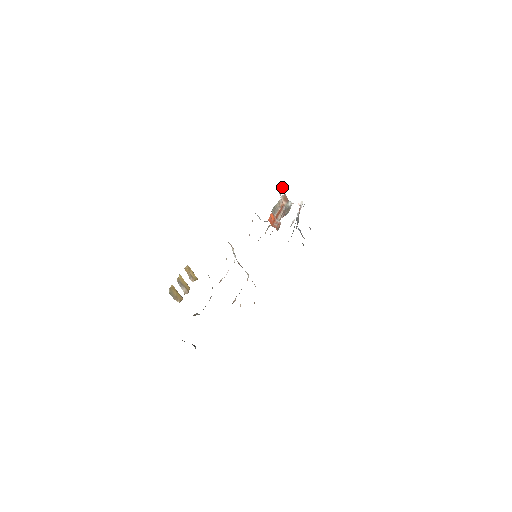
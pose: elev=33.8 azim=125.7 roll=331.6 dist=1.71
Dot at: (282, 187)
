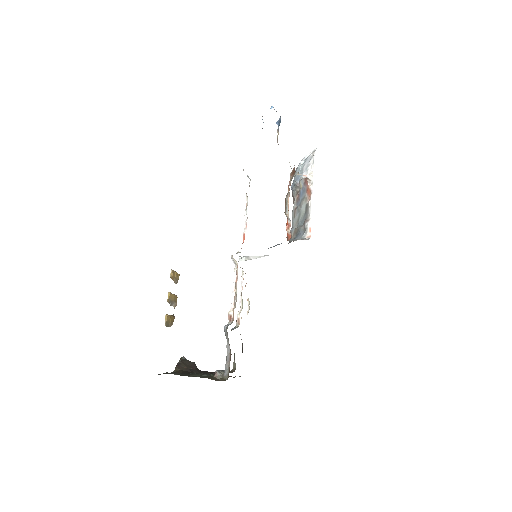
Dot at: (278, 125)
